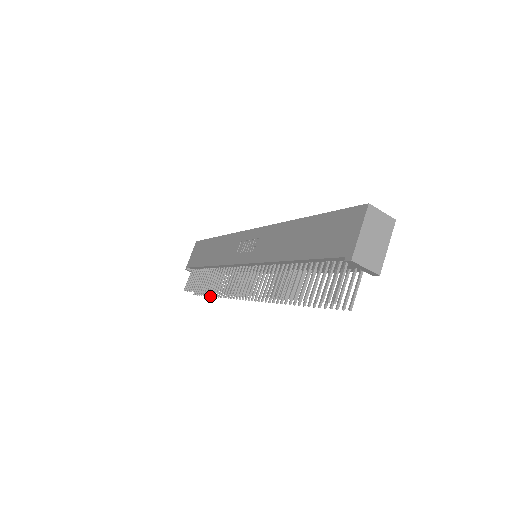
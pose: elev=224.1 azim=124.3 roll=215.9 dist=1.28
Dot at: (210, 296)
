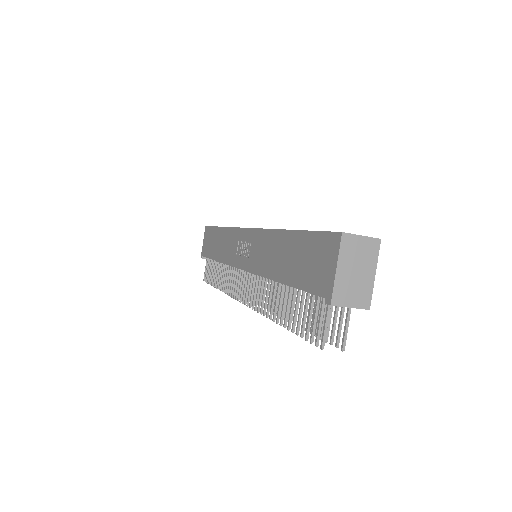
Dot at: occluded
